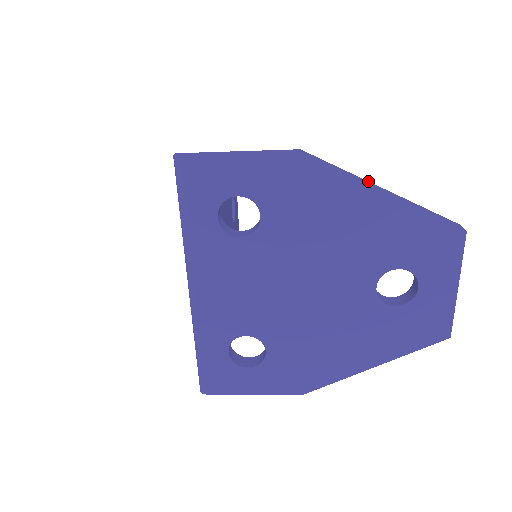
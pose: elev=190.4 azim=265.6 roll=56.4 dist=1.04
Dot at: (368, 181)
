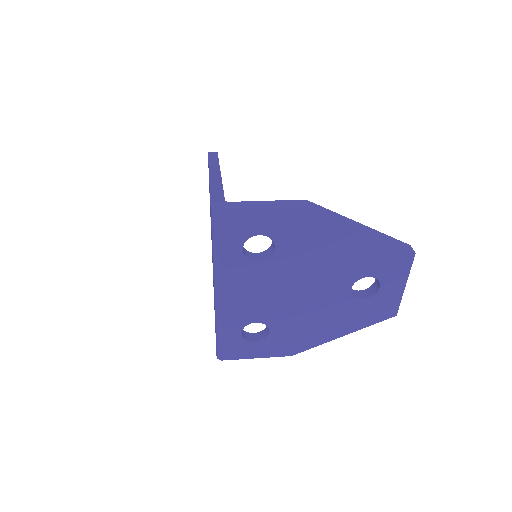
Dot at: (352, 220)
